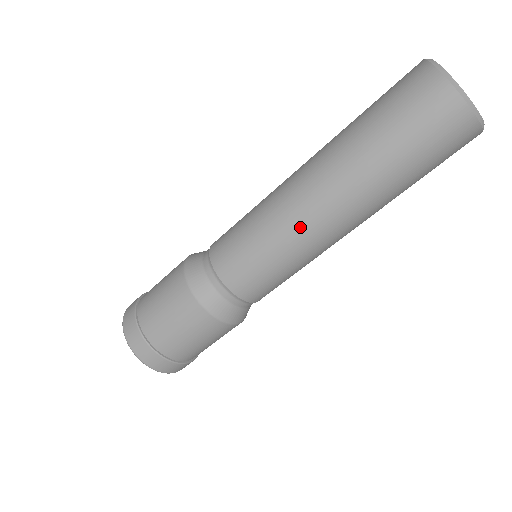
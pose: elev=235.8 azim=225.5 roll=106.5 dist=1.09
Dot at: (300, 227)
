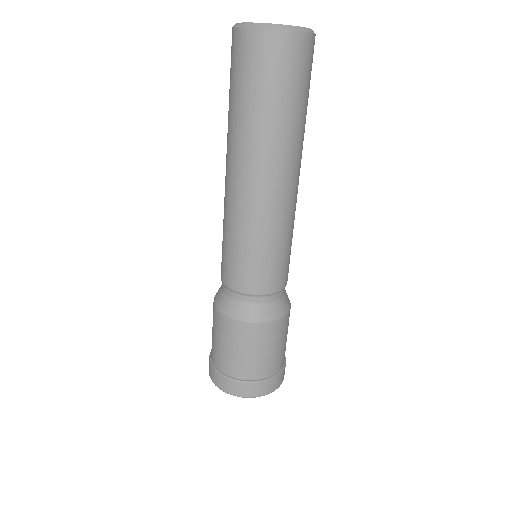
Dot at: (278, 210)
